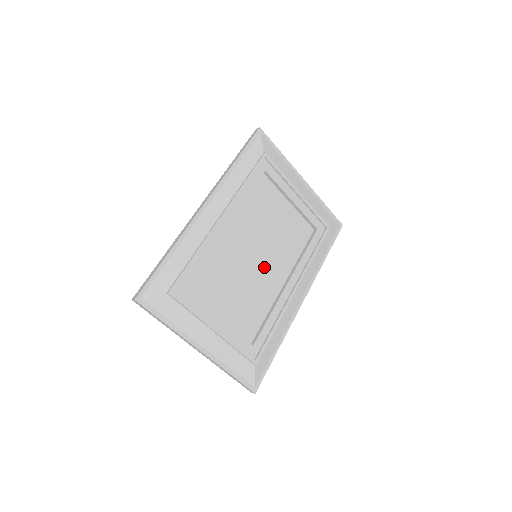
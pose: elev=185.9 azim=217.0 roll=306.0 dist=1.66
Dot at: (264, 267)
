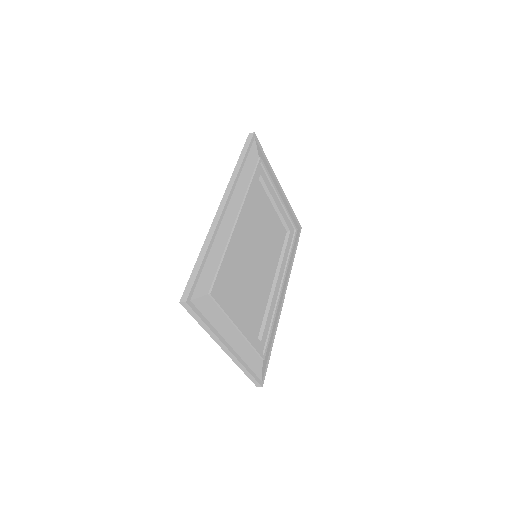
Dot at: (261, 266)
